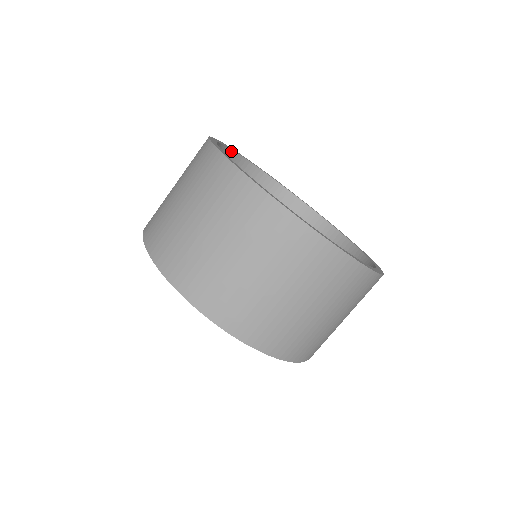
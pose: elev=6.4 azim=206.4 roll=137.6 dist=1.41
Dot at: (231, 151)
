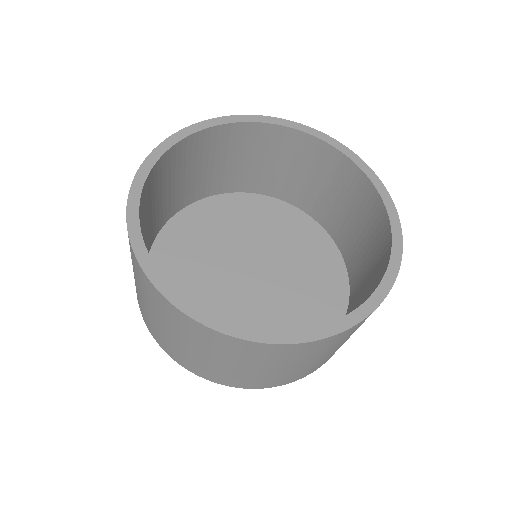
Dot at: (255, 123)
